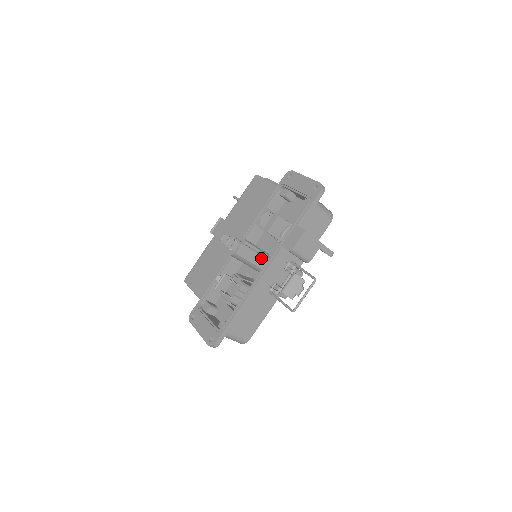
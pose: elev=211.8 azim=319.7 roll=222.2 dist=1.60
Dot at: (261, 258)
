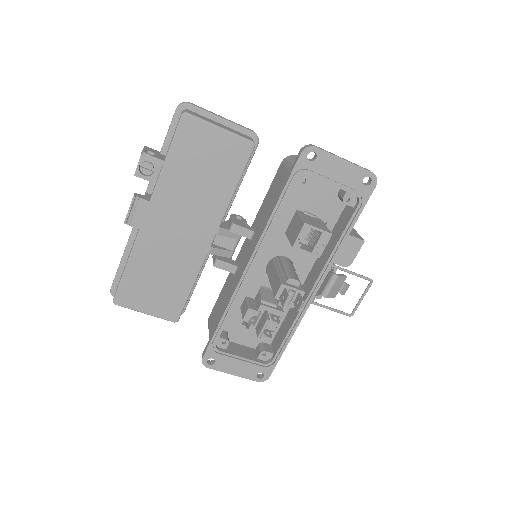
Dot at: occluded
